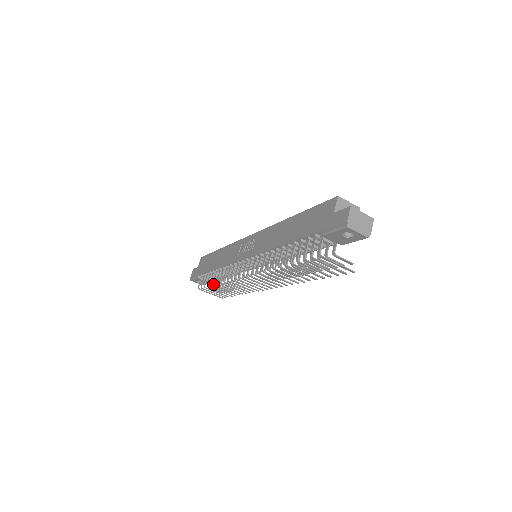
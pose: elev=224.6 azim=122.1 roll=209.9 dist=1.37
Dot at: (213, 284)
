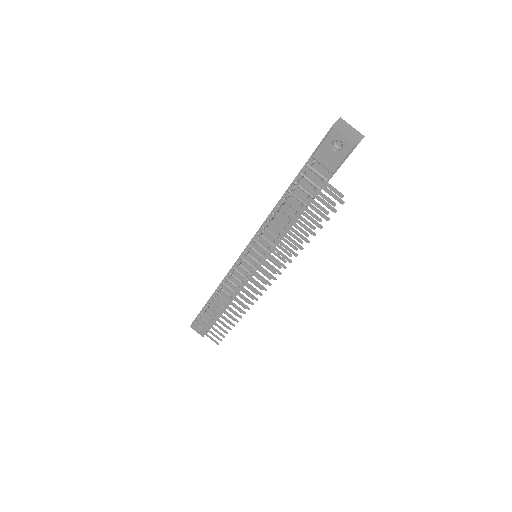
Dot at: (209, 305)
